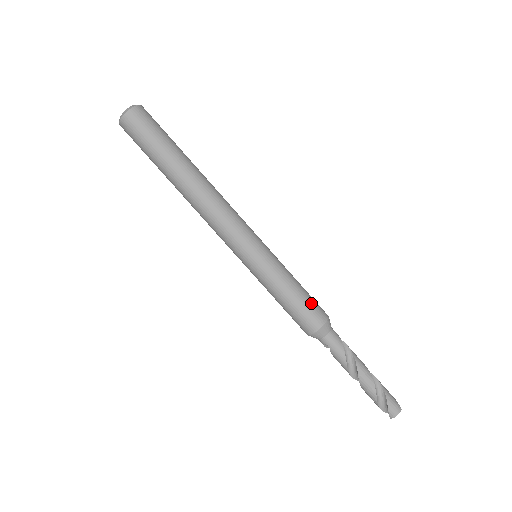
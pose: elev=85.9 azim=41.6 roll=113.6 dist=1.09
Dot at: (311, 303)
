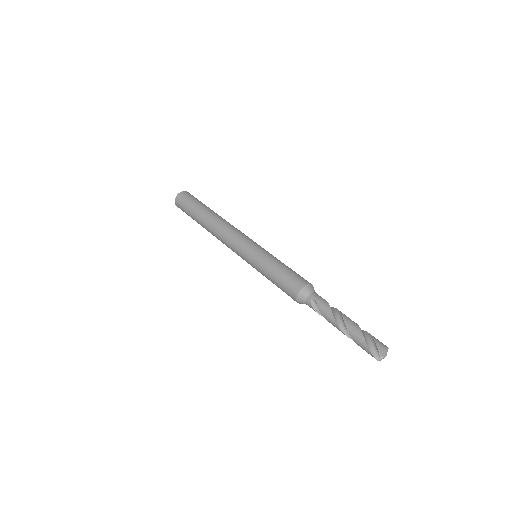
Dot at: (298, 274)
